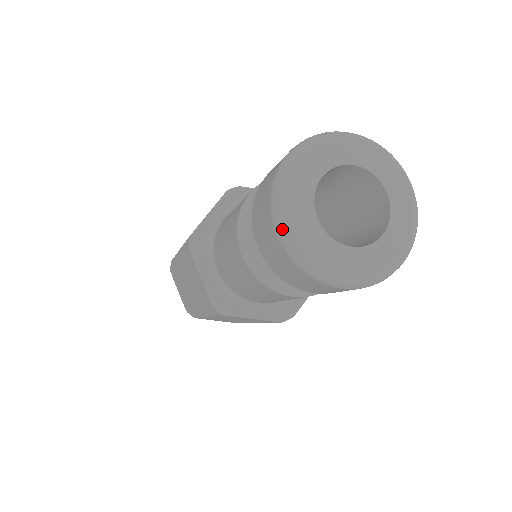
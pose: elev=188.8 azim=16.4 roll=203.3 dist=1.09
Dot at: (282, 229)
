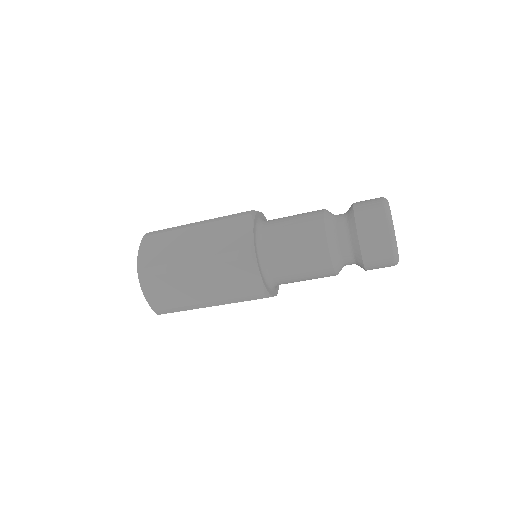
Dot at: (395, 244)
